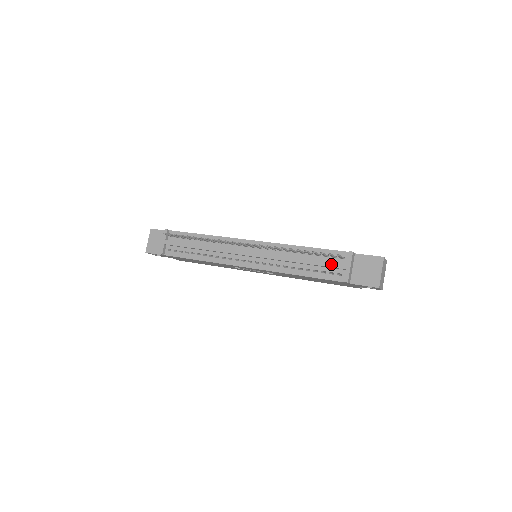
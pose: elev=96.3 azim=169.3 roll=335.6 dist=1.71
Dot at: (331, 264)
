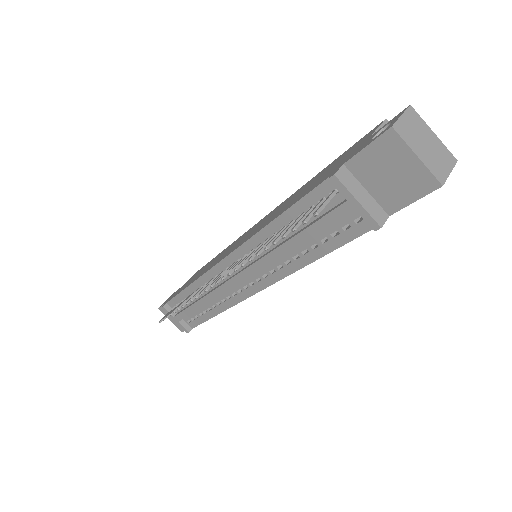
Dot at: (328, 220)
